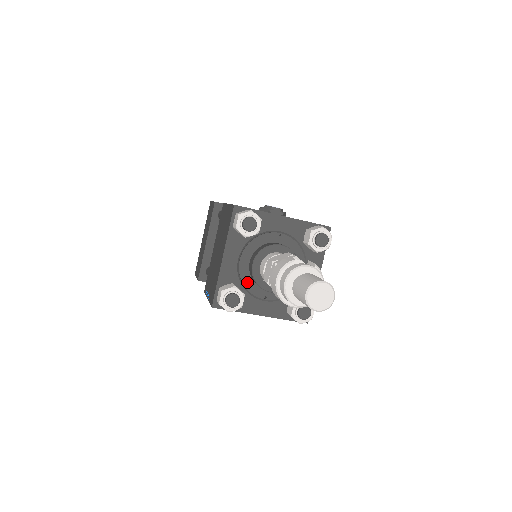
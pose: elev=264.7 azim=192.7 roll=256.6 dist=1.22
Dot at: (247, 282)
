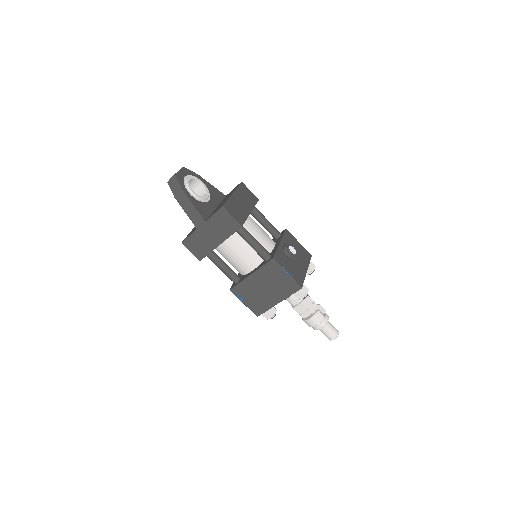
Dot at: occluded
